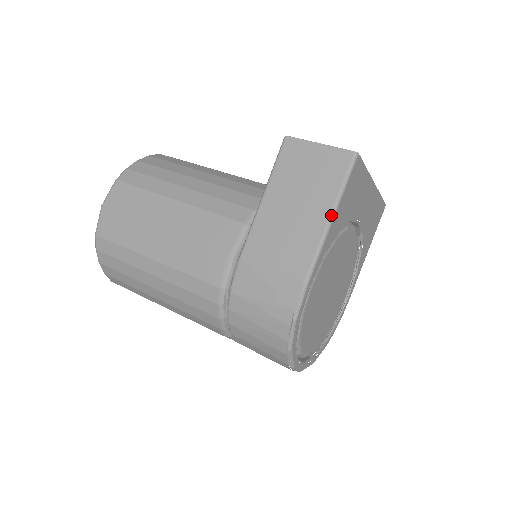
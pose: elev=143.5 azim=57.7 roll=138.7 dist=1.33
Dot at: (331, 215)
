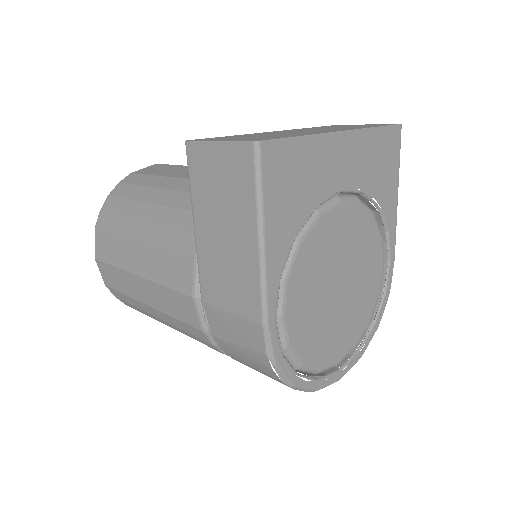
Dot at: (259, 236)
